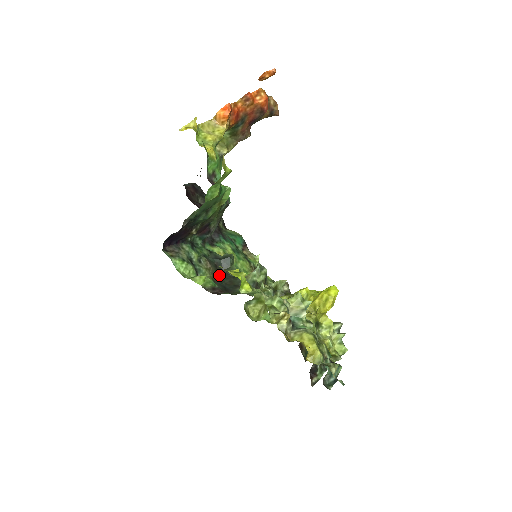
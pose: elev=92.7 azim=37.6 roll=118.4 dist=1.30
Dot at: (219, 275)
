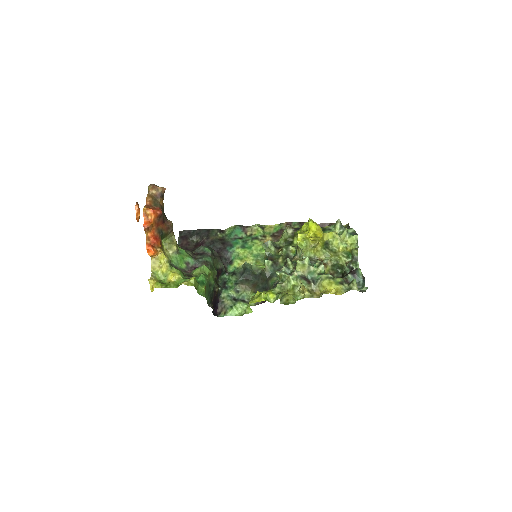
Dot at: (253, 282)
